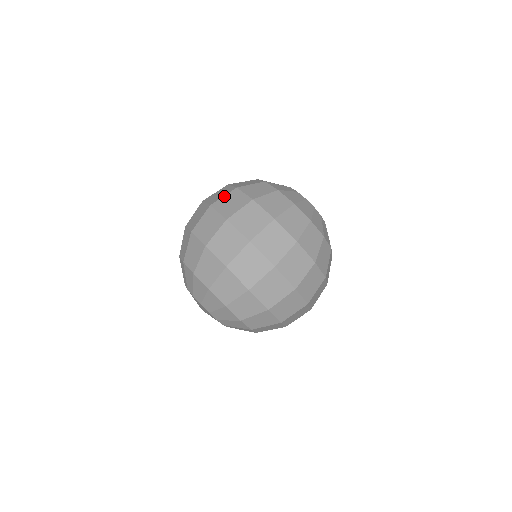
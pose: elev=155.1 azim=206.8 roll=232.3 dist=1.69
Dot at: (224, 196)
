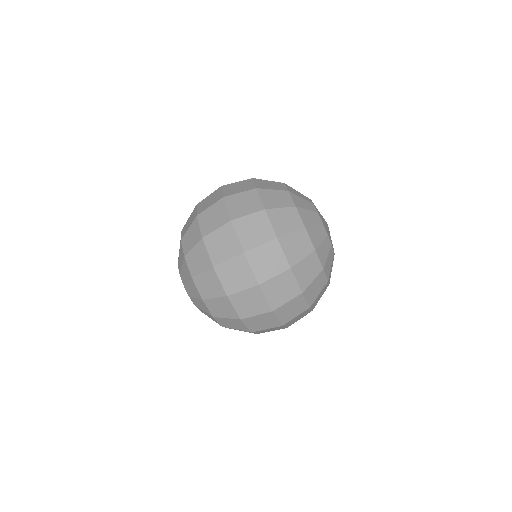
Dot at: occluded
